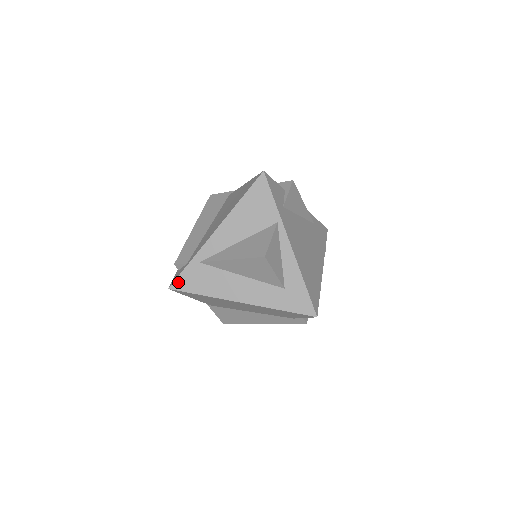
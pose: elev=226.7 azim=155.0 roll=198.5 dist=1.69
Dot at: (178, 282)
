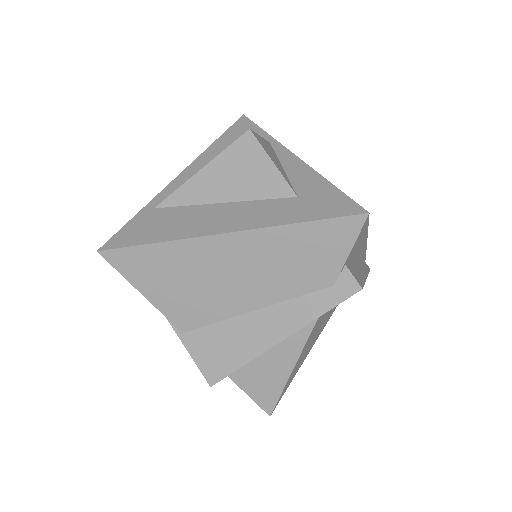
Dot at: (115, 239)
